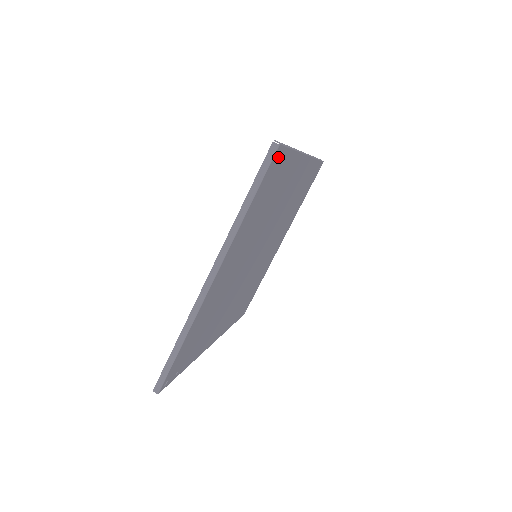
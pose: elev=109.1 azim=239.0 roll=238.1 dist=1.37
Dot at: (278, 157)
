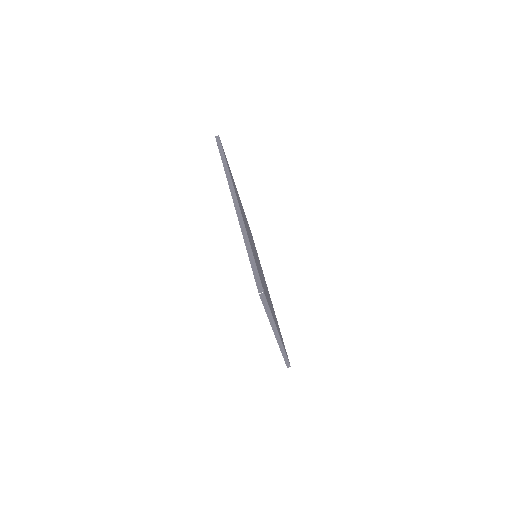
Dot at: (262, 285)
